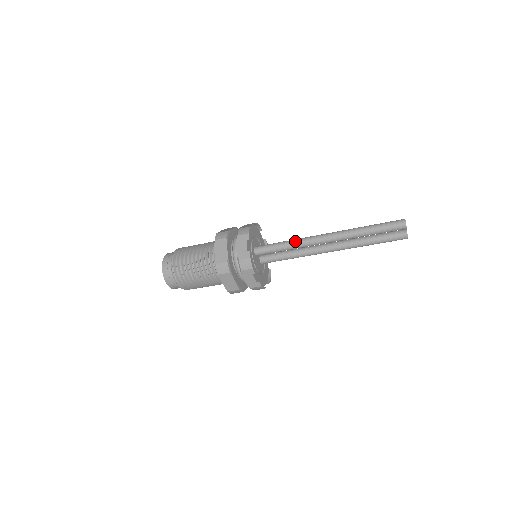
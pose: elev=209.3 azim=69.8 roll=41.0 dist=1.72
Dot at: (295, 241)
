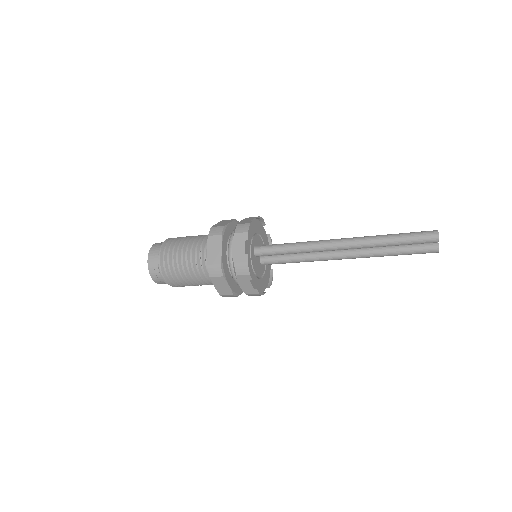
Dot at: (302, 244)
